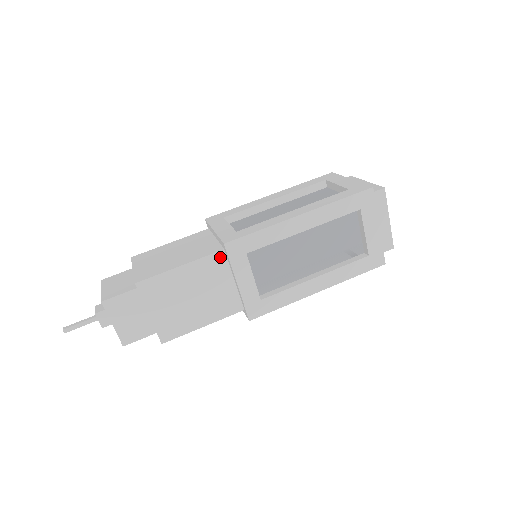
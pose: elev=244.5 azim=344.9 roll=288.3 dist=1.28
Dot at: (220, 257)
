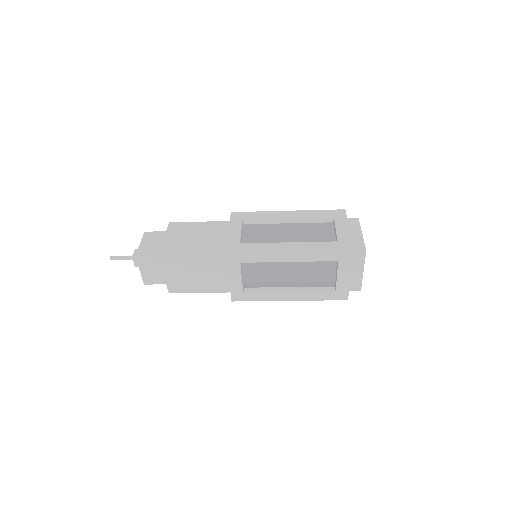
Dot at: (222, 257)
